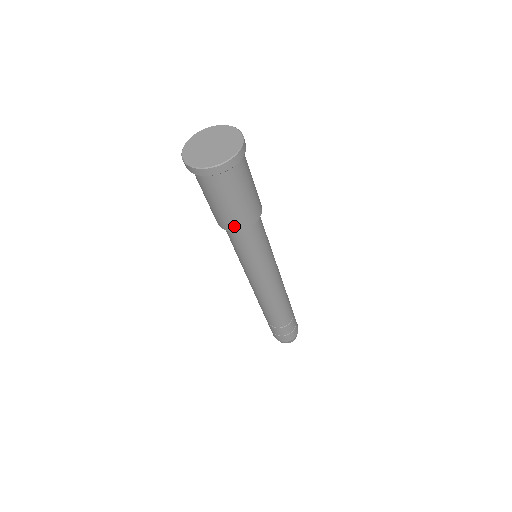
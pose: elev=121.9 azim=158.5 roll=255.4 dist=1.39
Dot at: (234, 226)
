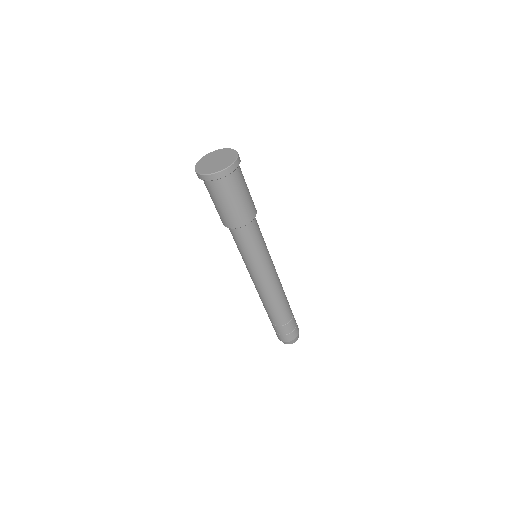
Dot at: (230, 224)
